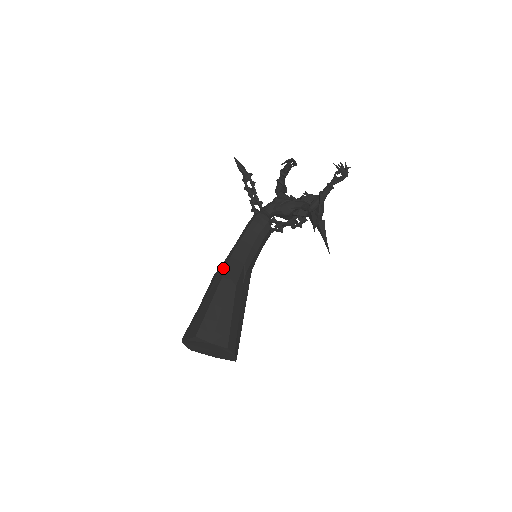
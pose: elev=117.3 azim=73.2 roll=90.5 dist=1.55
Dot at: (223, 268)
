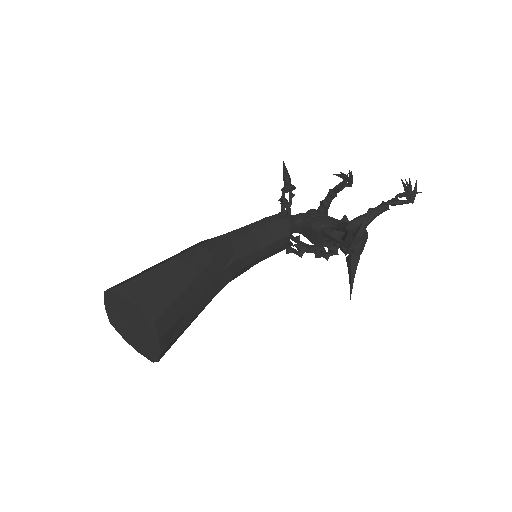
Dot at: (207, 239)
